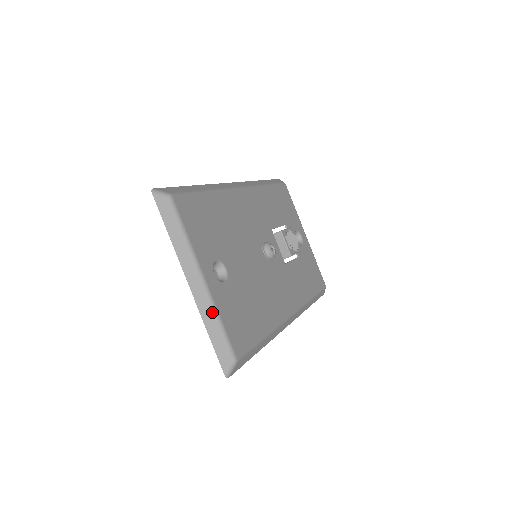
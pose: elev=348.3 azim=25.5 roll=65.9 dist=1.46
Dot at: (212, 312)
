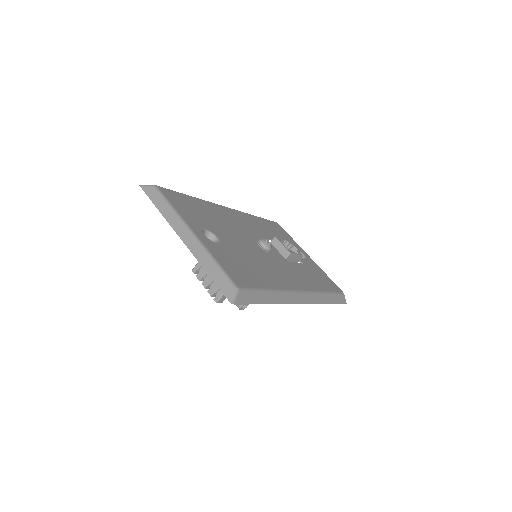
Dot at: (206, 255)
